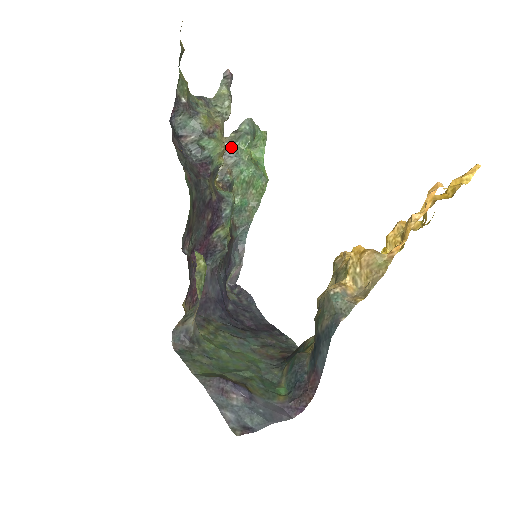
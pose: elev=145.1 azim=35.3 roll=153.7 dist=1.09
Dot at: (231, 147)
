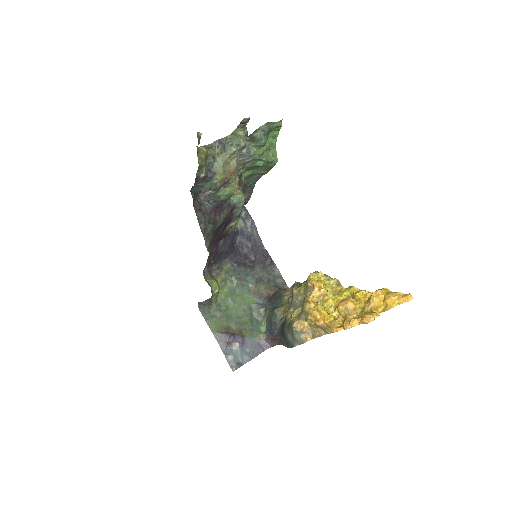
Dot at: (245, 154)
